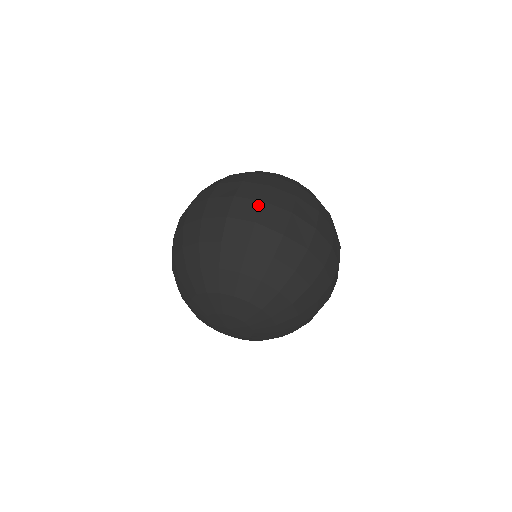
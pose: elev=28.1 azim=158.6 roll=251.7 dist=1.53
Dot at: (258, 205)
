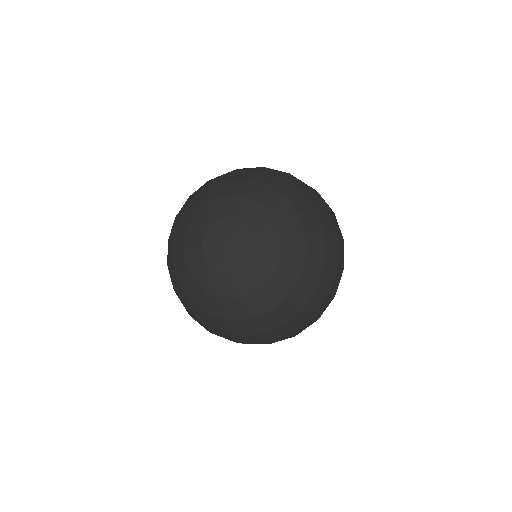
Dot at: occluded
